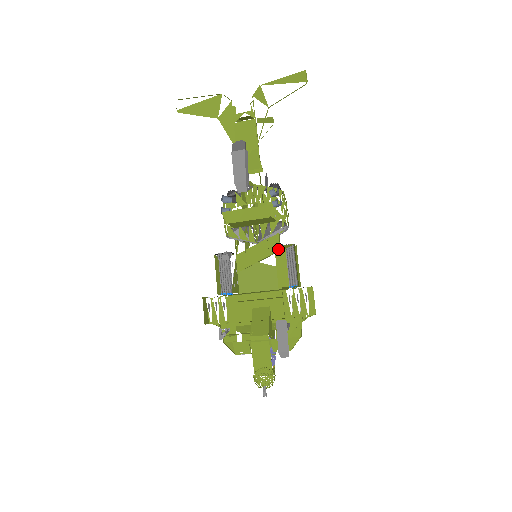
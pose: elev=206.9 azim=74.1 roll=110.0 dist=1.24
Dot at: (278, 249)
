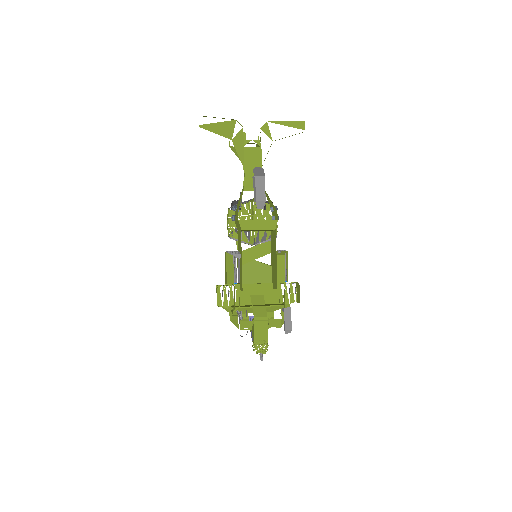
Dot at: (279, 254)
